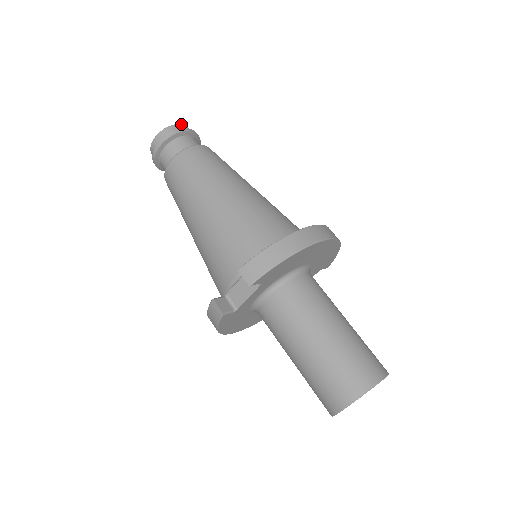
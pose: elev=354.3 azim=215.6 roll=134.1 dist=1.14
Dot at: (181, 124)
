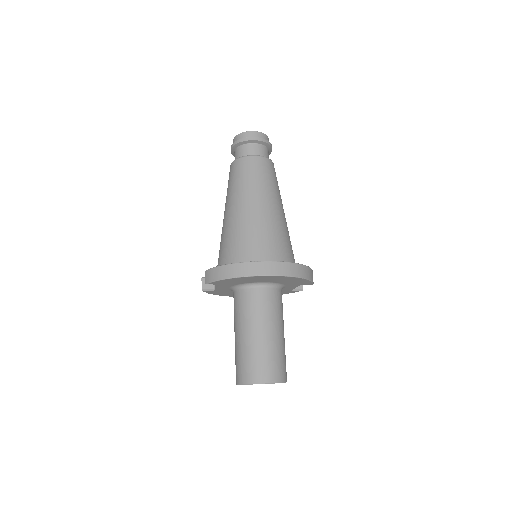
Dot at: (254, 131)
